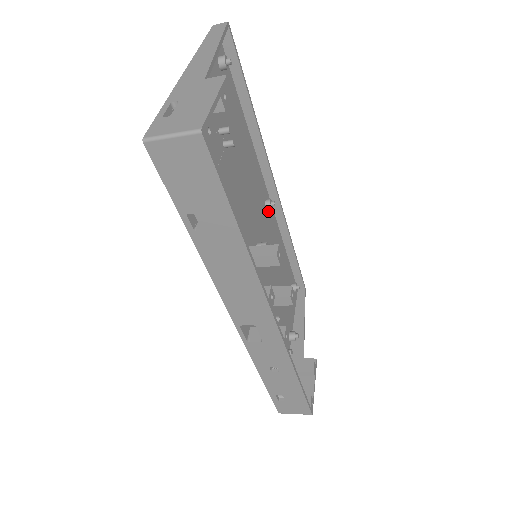
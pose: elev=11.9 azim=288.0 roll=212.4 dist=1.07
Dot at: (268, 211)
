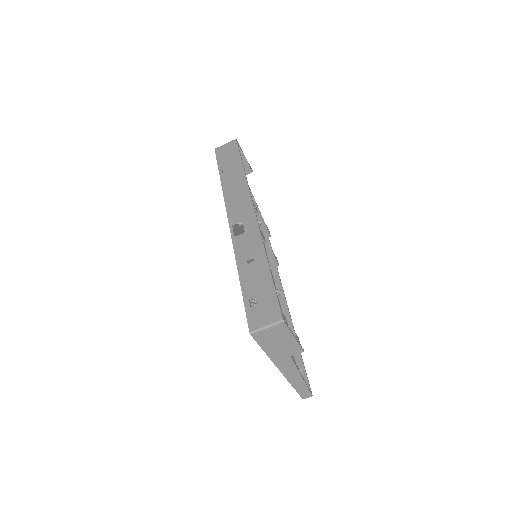
Dot at: occluded
